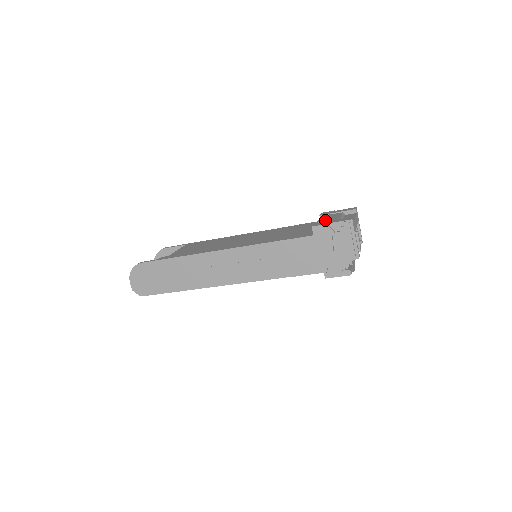
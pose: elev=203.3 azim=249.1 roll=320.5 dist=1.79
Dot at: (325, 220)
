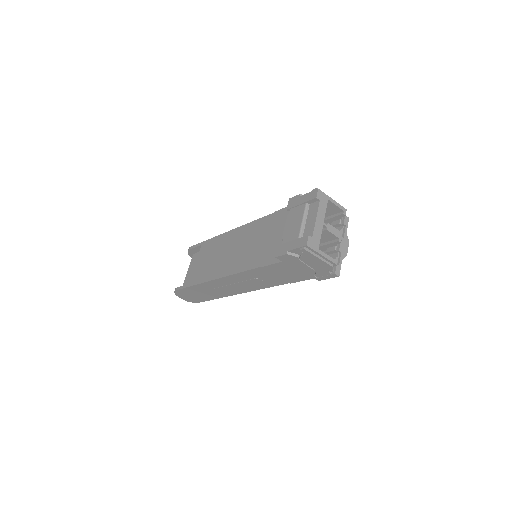
Dot at: (288, 233)
